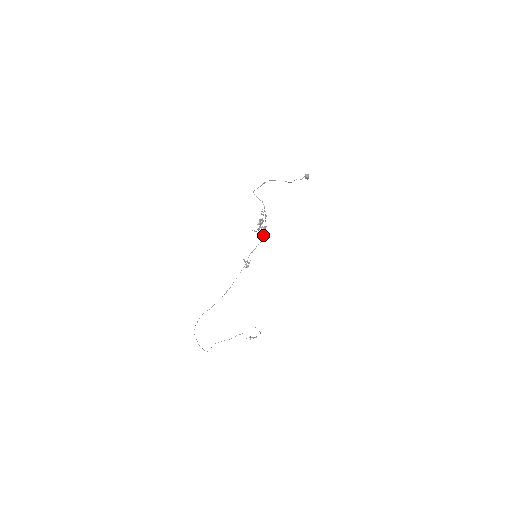
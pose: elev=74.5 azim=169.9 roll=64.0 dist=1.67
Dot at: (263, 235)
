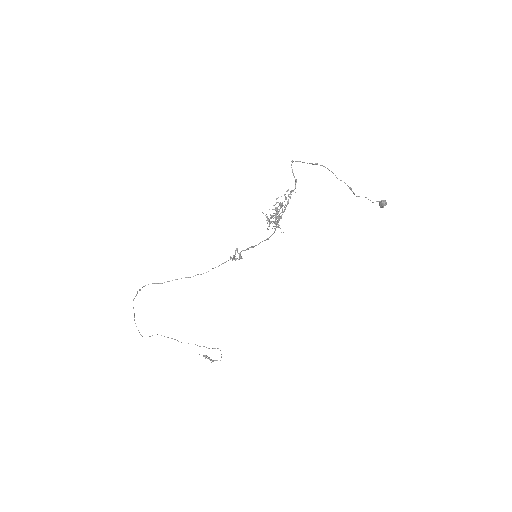
Dot at: (275, 229)
